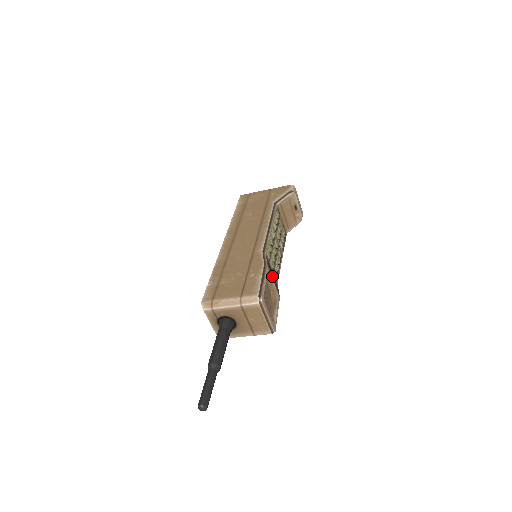
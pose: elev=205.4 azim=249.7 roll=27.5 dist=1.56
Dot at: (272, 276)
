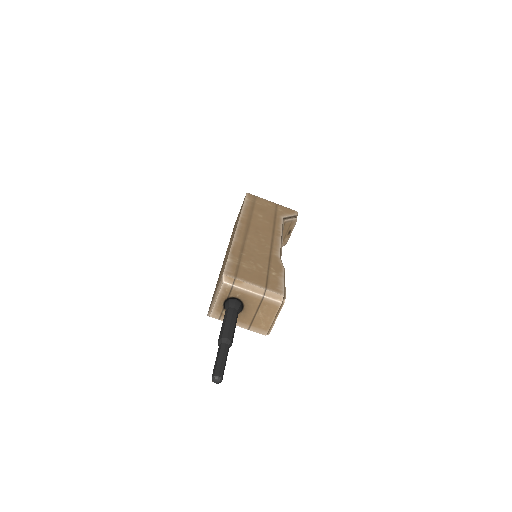
Dot at: occluded
